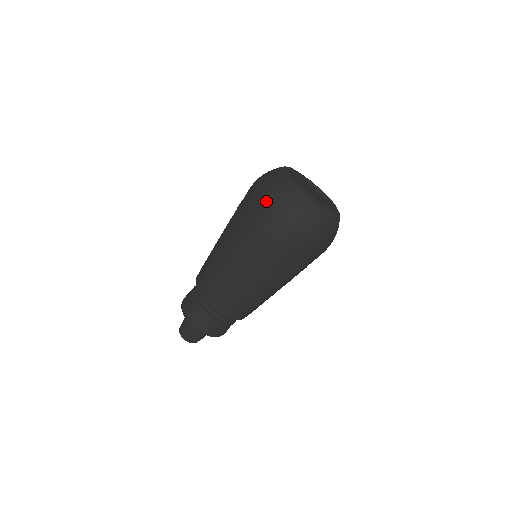
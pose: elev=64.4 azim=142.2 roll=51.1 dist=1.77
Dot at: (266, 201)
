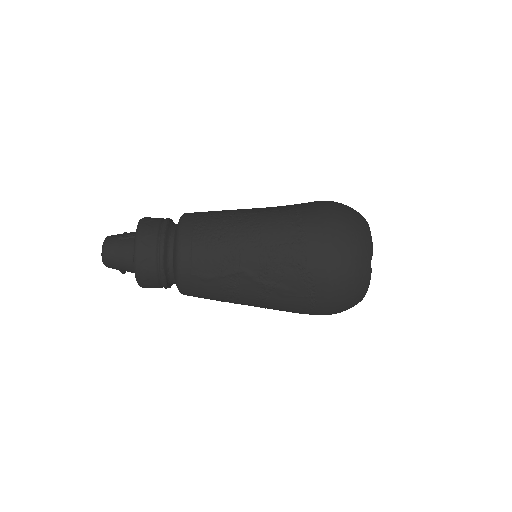
Dot at: (335, 303)
